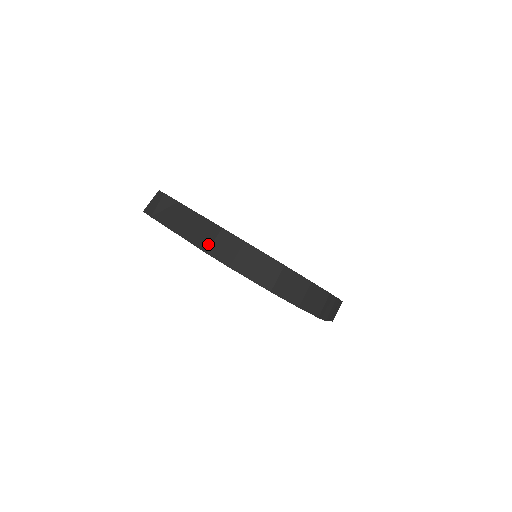
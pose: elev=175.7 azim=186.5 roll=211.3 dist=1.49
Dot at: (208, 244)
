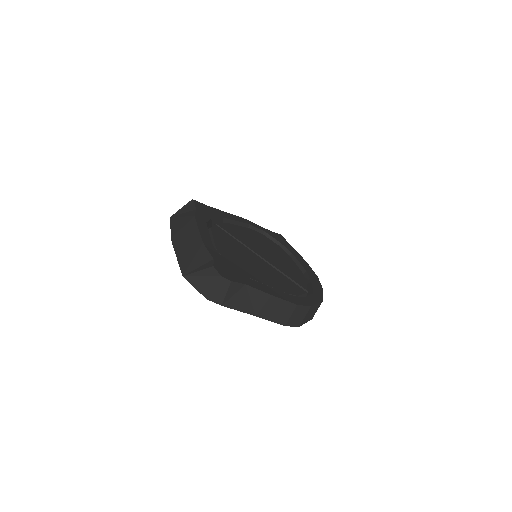
Dot at: (286, 319)
